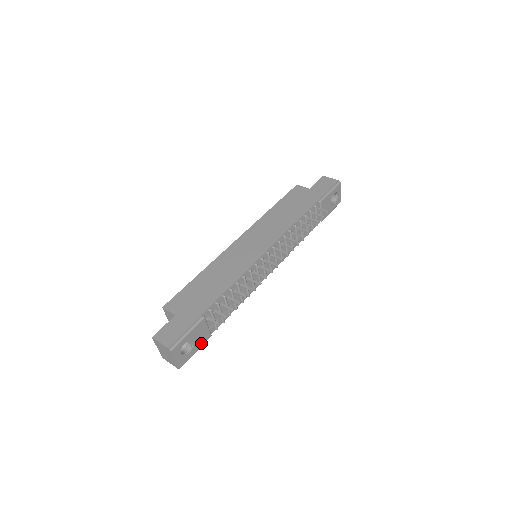
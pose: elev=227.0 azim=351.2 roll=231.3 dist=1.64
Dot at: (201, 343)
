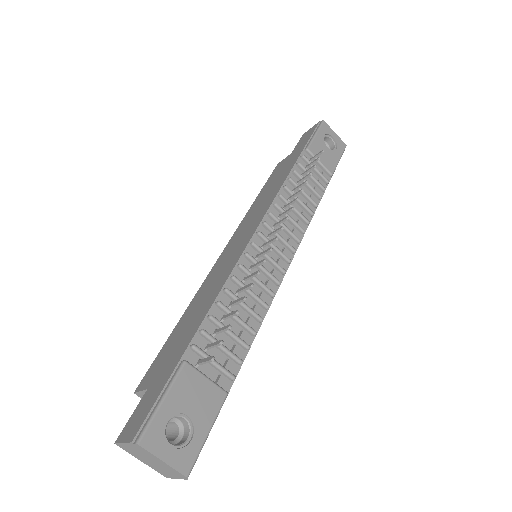
Dot at: (210, 412)
